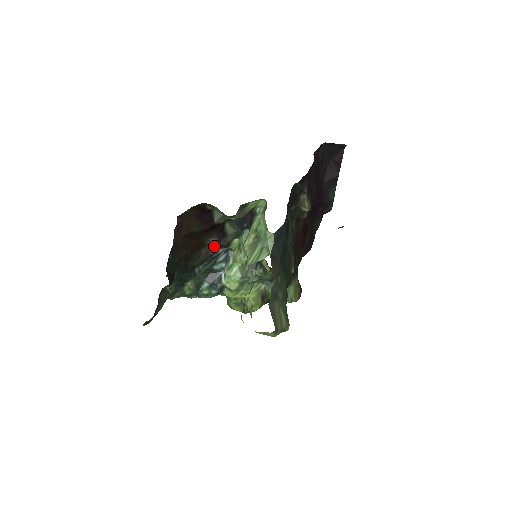
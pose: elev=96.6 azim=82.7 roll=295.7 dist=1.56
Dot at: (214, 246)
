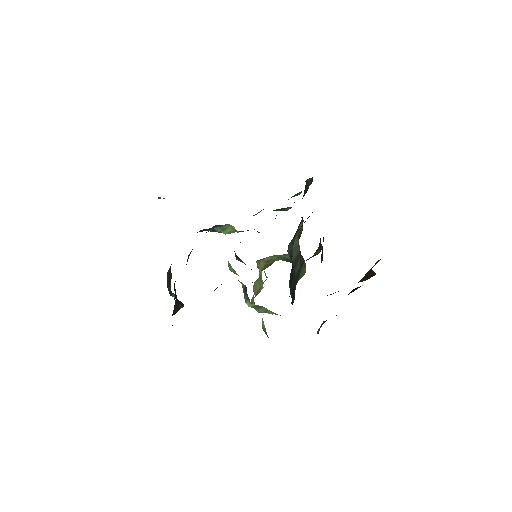
Dot at: occluded
